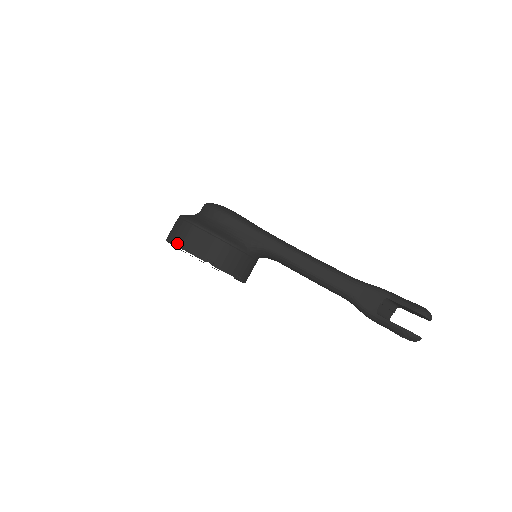
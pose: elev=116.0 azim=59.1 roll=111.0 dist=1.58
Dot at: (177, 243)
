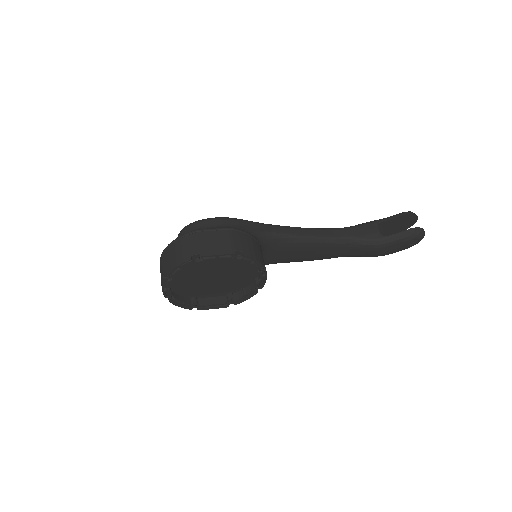
Dot at: (191, 258)
